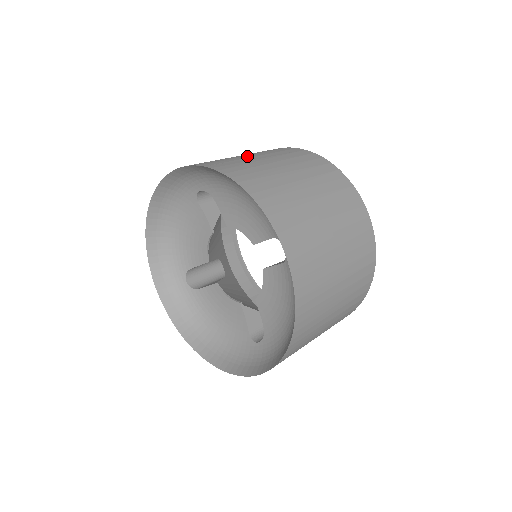
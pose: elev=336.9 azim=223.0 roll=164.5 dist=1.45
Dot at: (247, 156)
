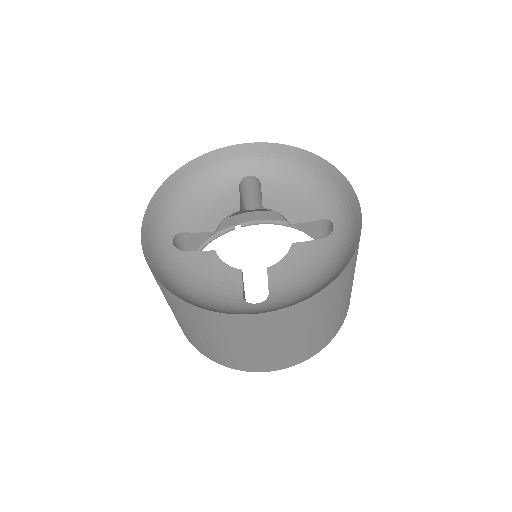
Dot at: occluded
